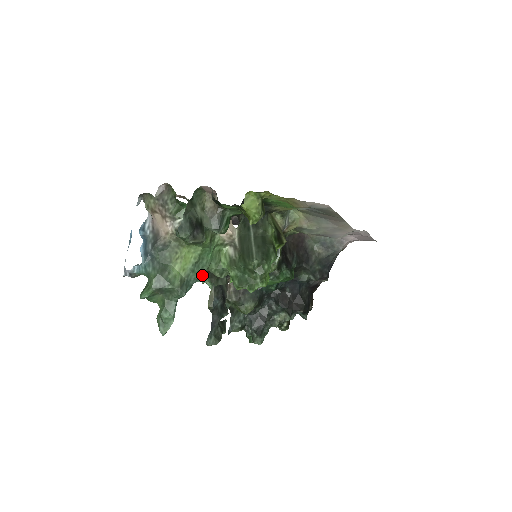
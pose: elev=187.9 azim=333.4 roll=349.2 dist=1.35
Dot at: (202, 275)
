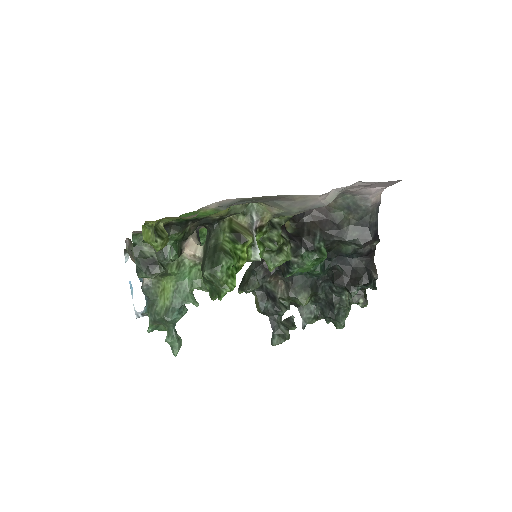
Dot at: (185, 298)
